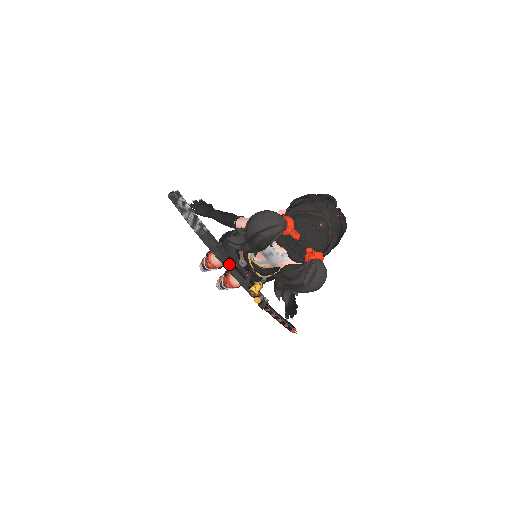
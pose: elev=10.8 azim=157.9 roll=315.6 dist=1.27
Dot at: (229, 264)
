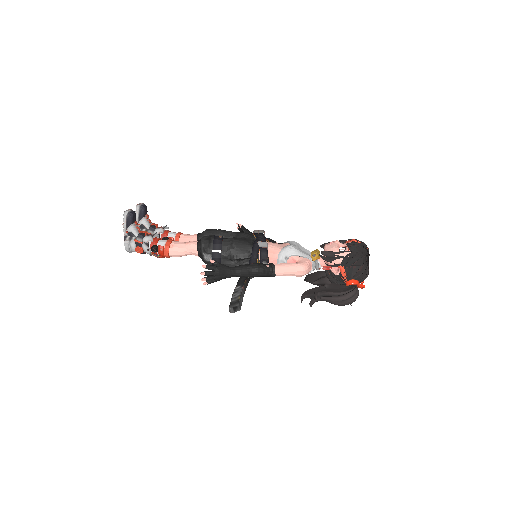
Dot at: (249, 279)
